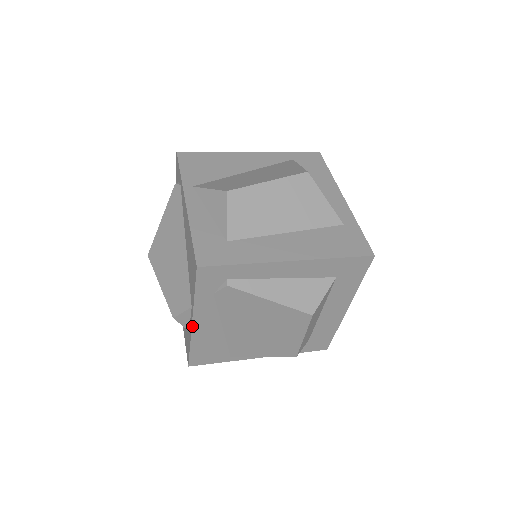
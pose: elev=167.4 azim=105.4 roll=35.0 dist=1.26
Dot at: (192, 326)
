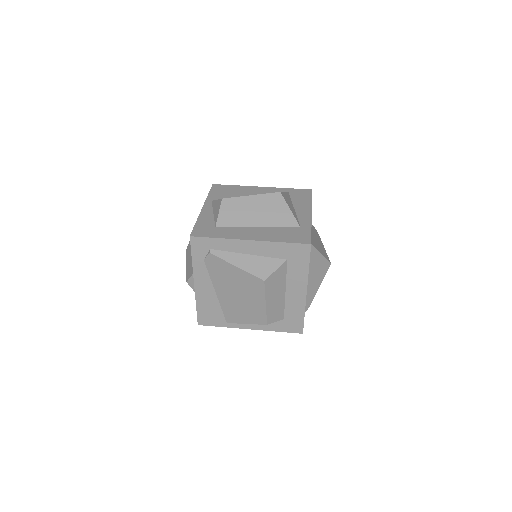
Dot at: (195, 286)
